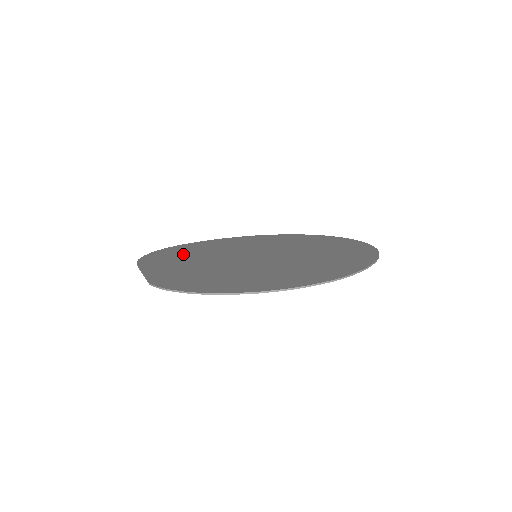
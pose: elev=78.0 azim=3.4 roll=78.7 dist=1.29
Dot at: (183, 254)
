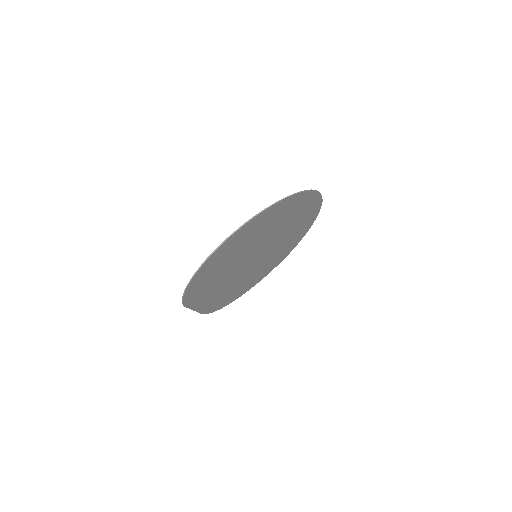
Dot at: (230, 292)
